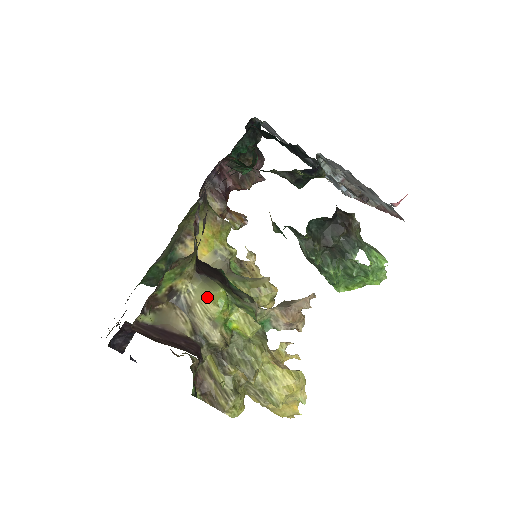
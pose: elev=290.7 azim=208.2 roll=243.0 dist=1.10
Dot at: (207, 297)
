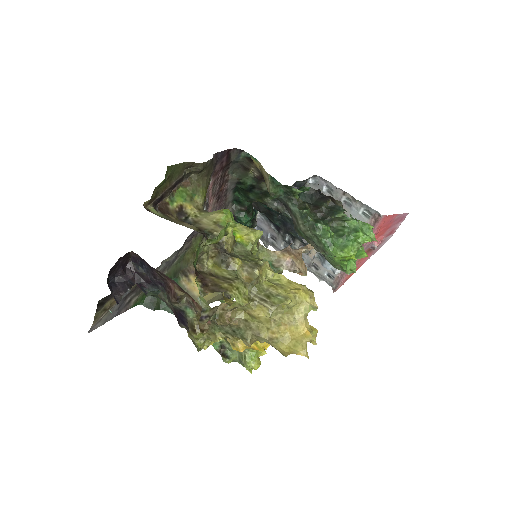
Dot at: (213, 213)
